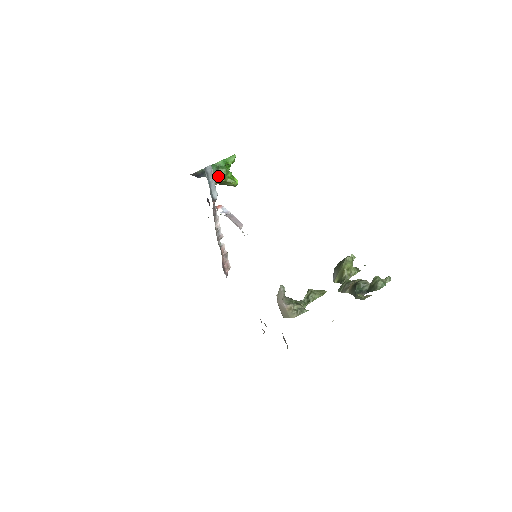
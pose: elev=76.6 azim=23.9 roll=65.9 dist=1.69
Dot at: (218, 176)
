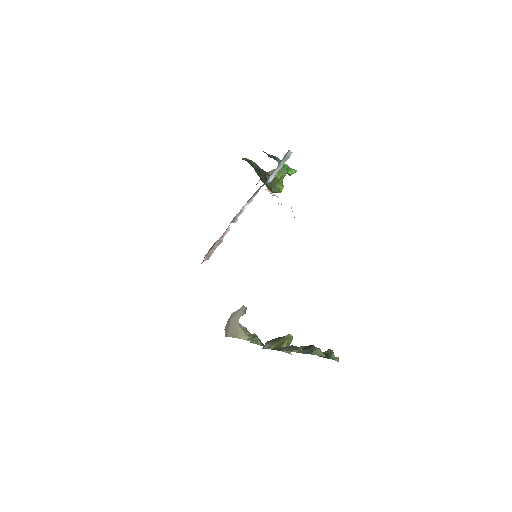
Dot at: (280, 170)
